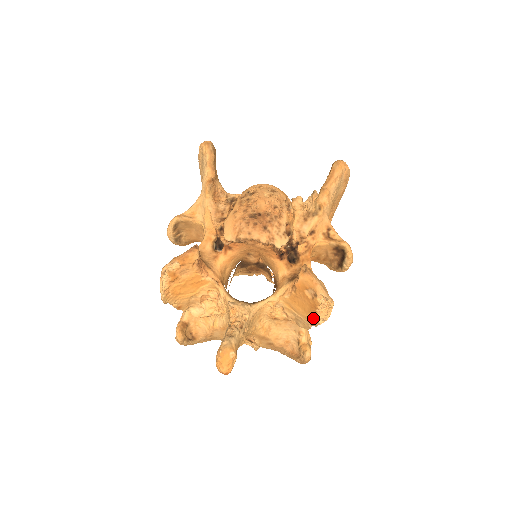
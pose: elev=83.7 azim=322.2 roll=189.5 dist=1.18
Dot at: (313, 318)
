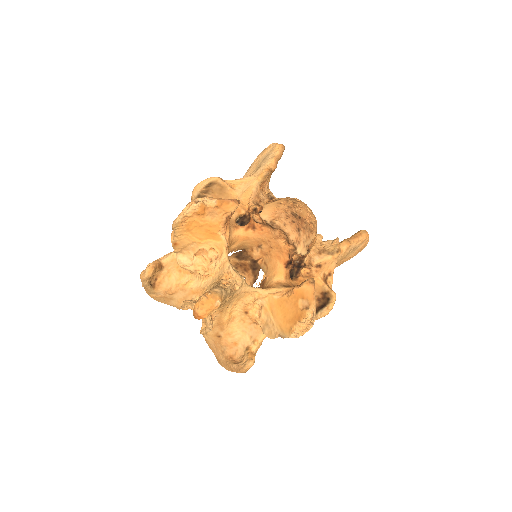
Dot at: (288, 328)
